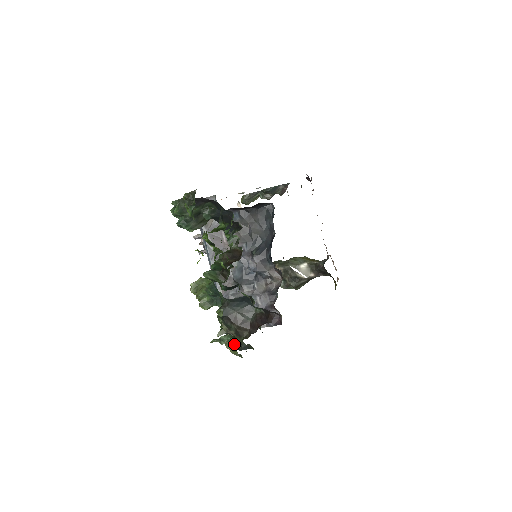
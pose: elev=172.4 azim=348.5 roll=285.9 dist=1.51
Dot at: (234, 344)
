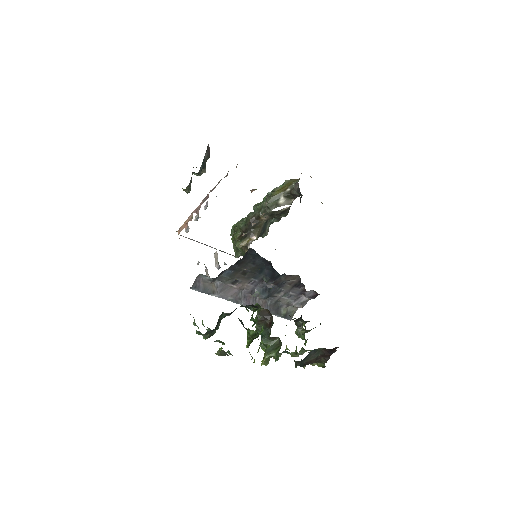
Dot at: occluded
